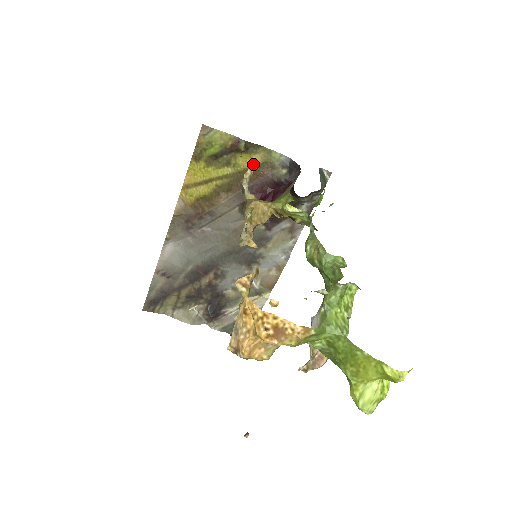
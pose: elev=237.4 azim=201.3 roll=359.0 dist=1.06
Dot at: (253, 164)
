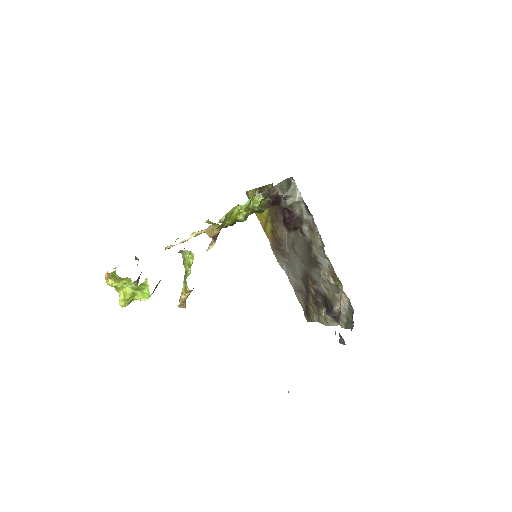
Dot at: occluded
